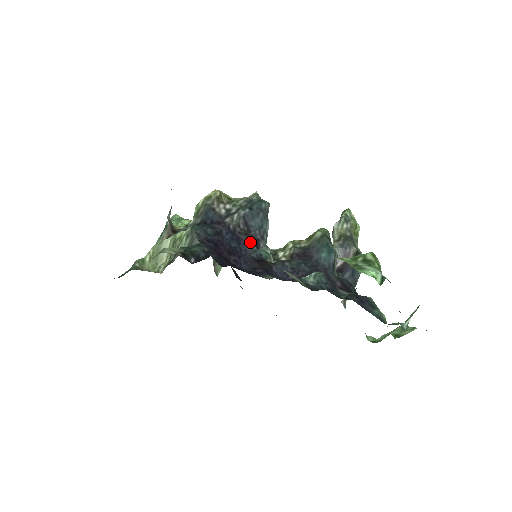
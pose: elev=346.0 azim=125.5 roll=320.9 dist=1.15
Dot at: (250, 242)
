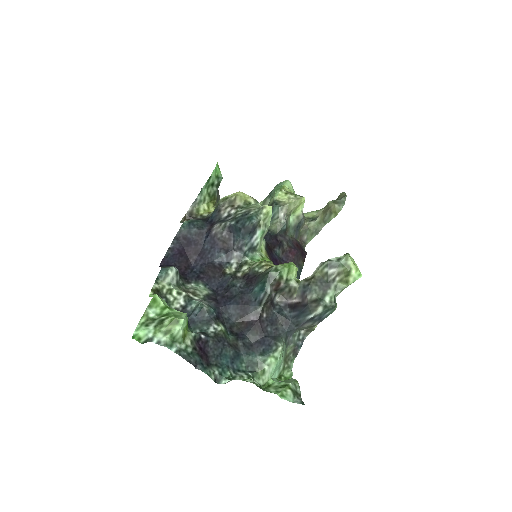
Dot at: (224, 249)
